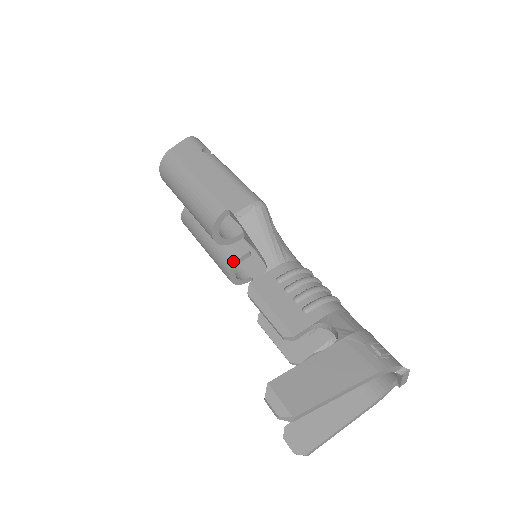
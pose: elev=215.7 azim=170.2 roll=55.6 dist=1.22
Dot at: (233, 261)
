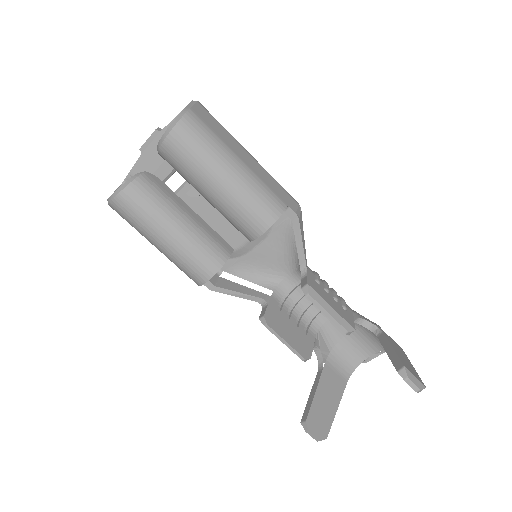
Dot at: (224, 259)
